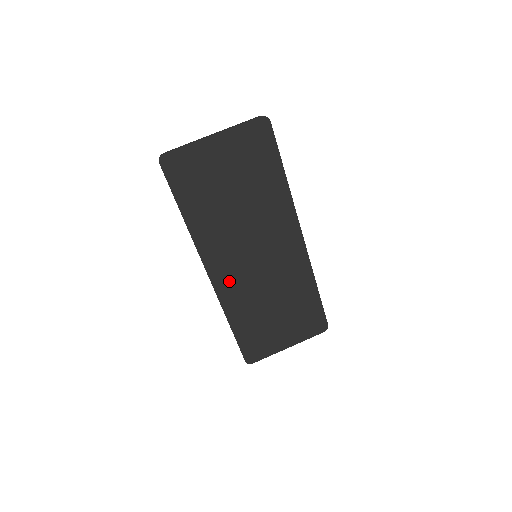
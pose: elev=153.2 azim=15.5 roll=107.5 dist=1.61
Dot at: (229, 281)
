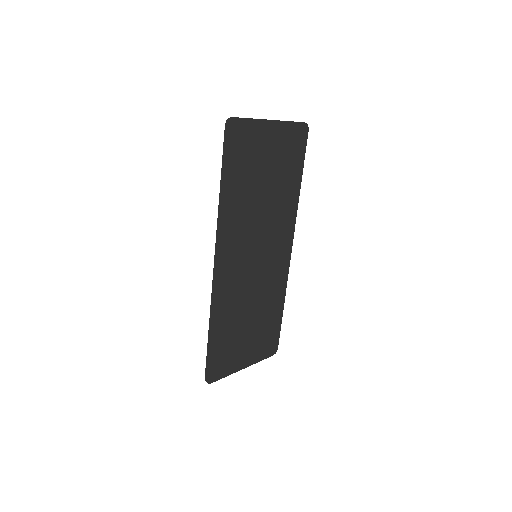
Dot at: (229, 276)
